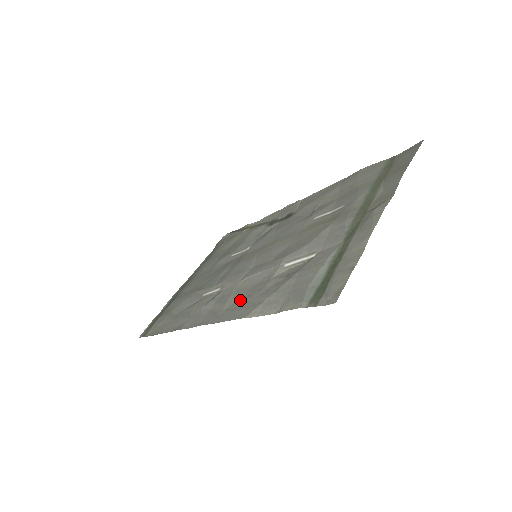
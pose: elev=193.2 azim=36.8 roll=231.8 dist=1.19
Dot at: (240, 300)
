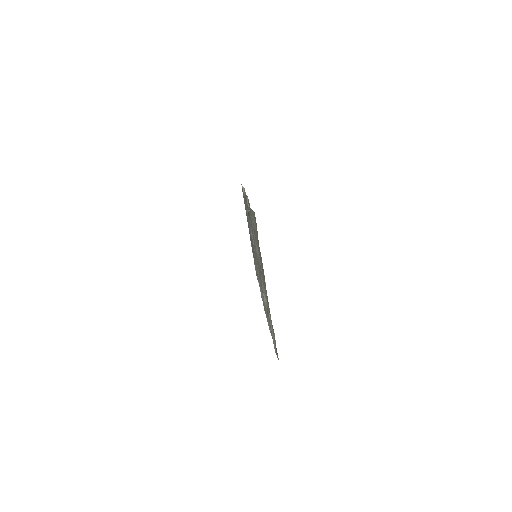
Dot at: occluded
